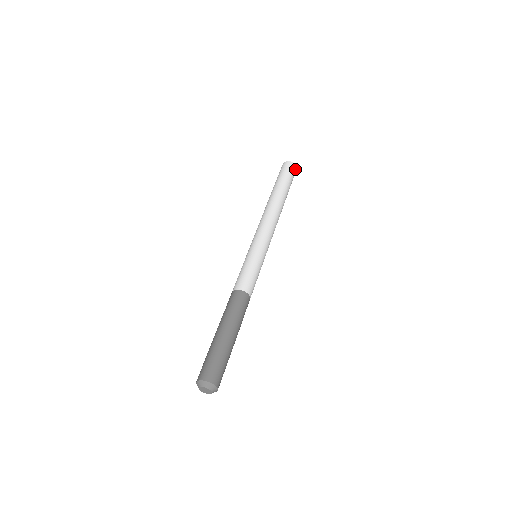
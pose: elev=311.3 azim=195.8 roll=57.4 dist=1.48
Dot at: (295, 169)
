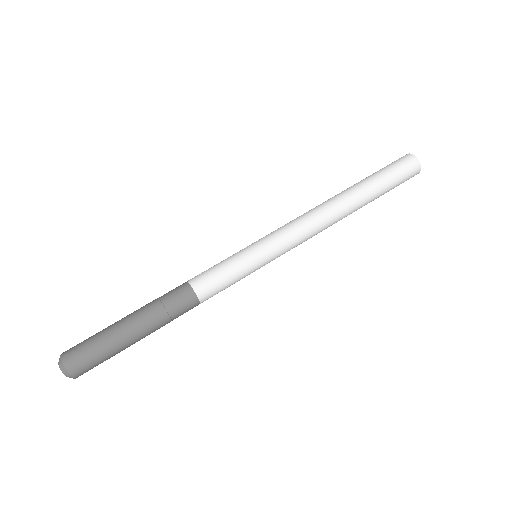
Dot at: (414, 175)
